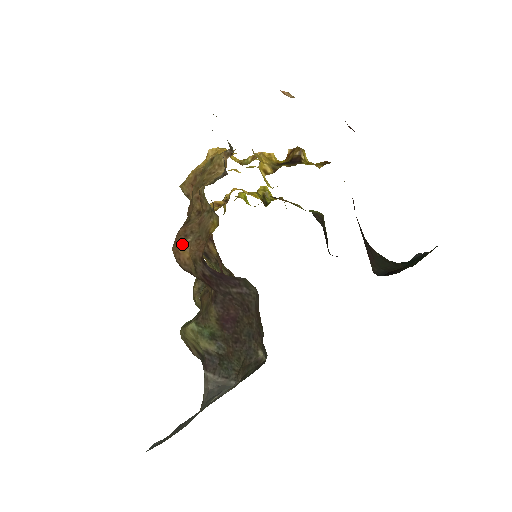
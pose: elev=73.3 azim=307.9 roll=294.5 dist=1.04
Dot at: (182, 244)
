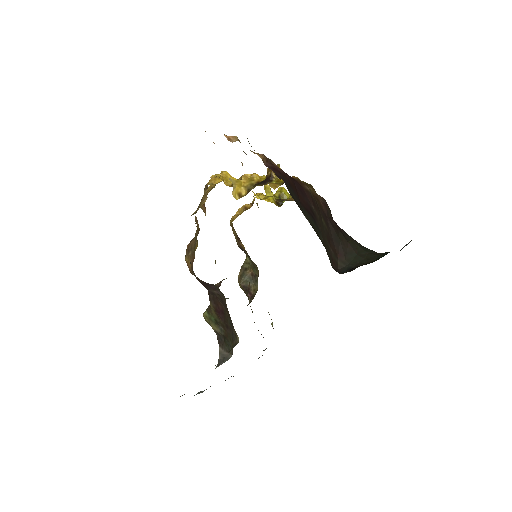
Dot at: (187, 257)
